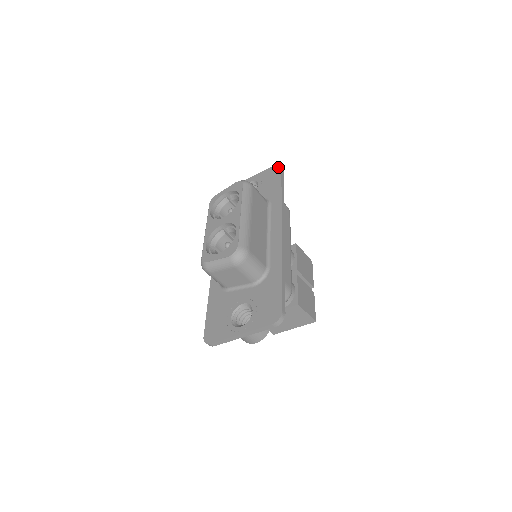
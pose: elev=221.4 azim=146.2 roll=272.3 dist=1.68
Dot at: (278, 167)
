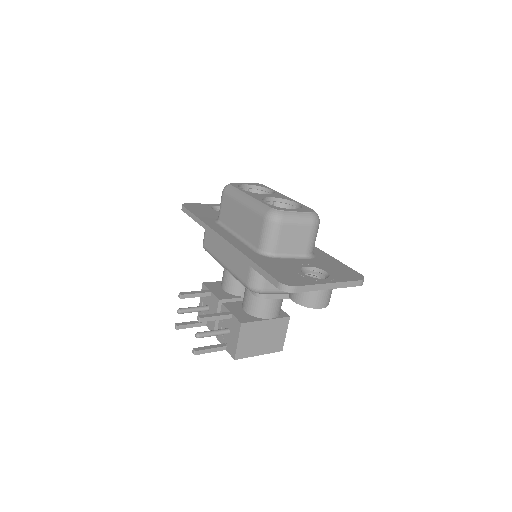
Dot at: occluded
